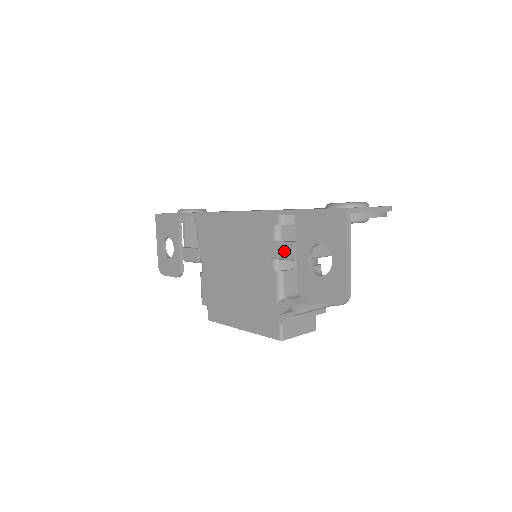
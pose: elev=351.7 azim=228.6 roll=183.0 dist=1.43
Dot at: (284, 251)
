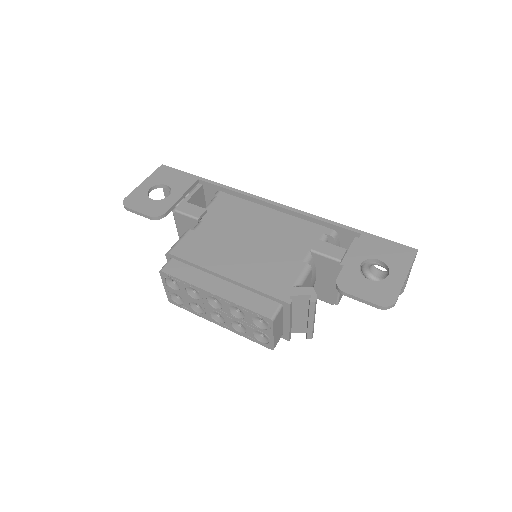
Dot at: (332, 251)
